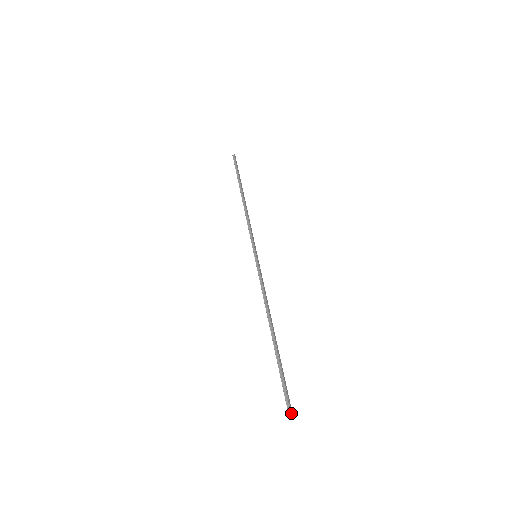
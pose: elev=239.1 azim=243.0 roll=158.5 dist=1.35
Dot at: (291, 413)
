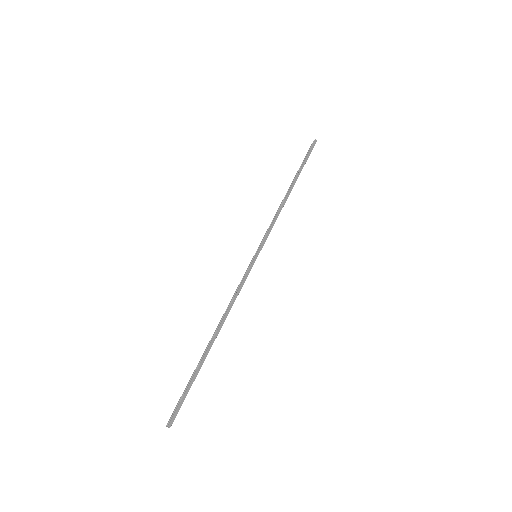
Dot at: (169, 422)
